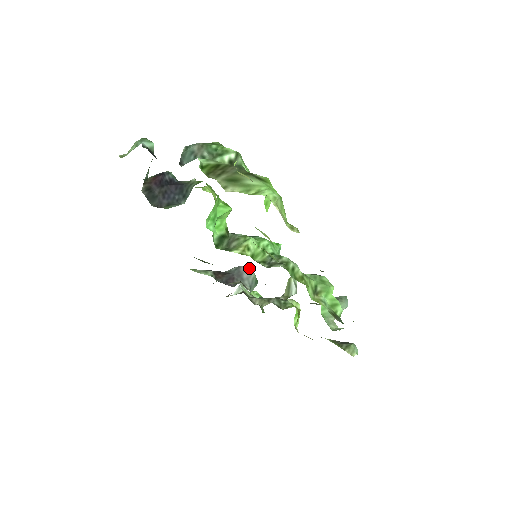
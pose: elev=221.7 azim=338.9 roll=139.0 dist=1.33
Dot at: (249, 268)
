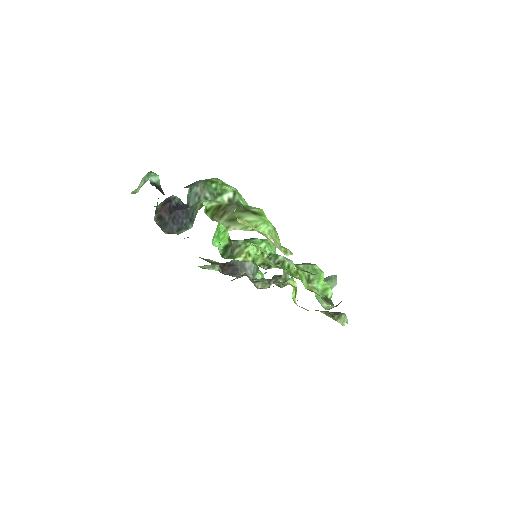
Dot at: occluded
